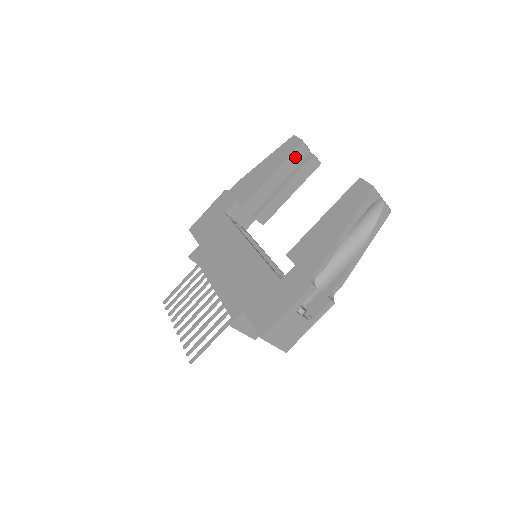
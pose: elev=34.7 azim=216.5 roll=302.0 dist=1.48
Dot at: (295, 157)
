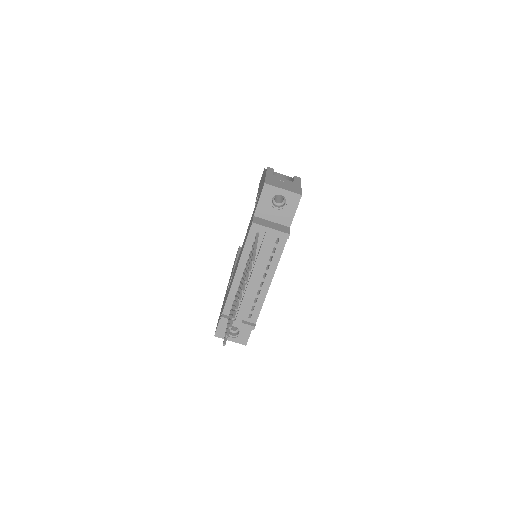
Dot at: occluded
